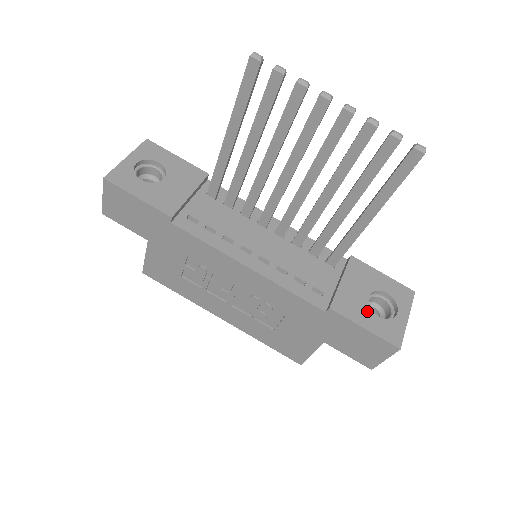
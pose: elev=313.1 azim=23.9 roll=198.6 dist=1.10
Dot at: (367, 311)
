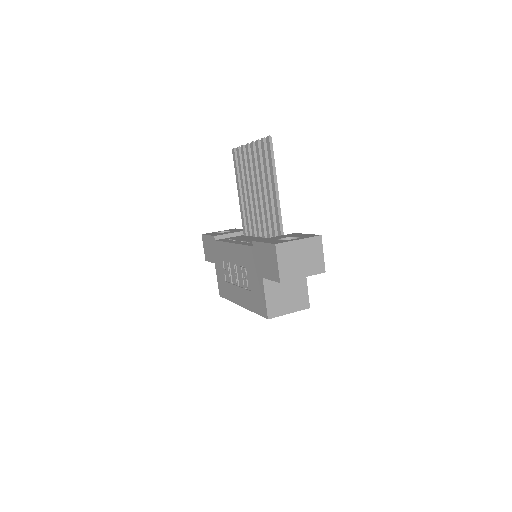
Dot at: (274, 240)
